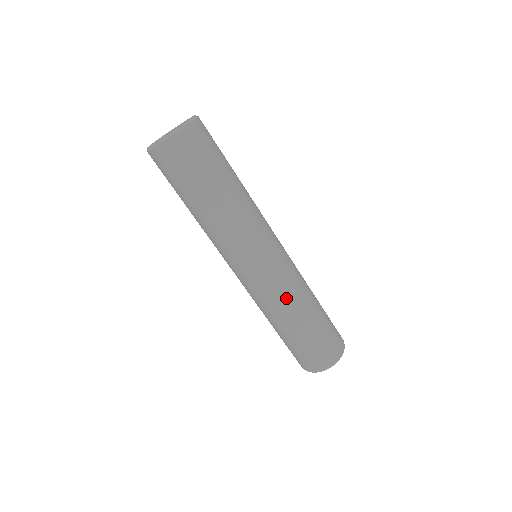
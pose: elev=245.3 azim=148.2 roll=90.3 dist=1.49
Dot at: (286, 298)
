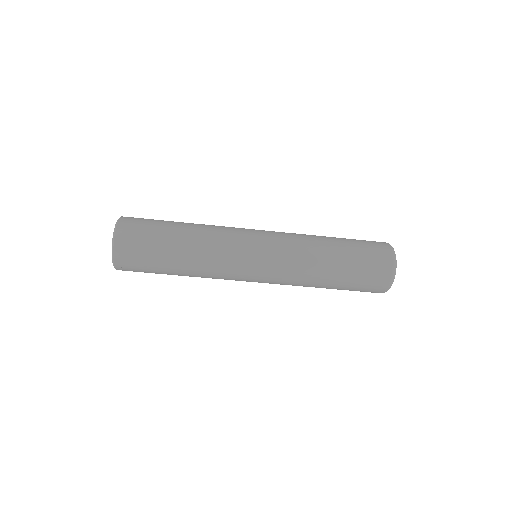
Dot at: (301, 266)
